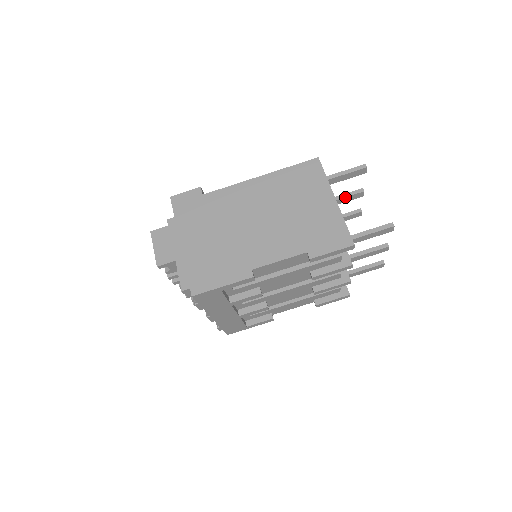
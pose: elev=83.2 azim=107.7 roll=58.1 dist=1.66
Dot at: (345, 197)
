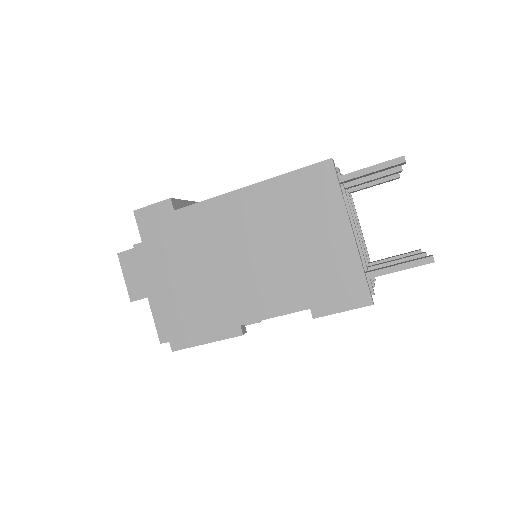
Dot at: (375, 178)
